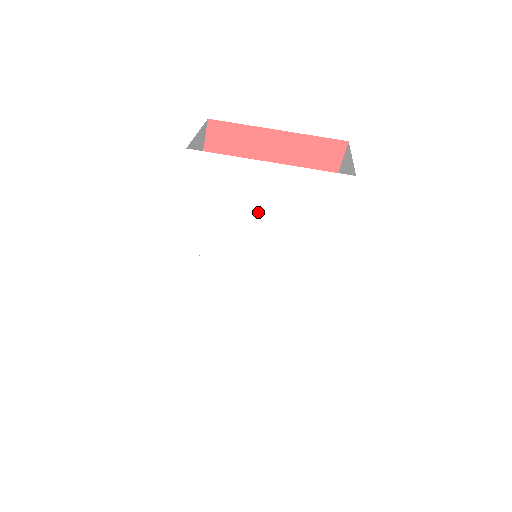
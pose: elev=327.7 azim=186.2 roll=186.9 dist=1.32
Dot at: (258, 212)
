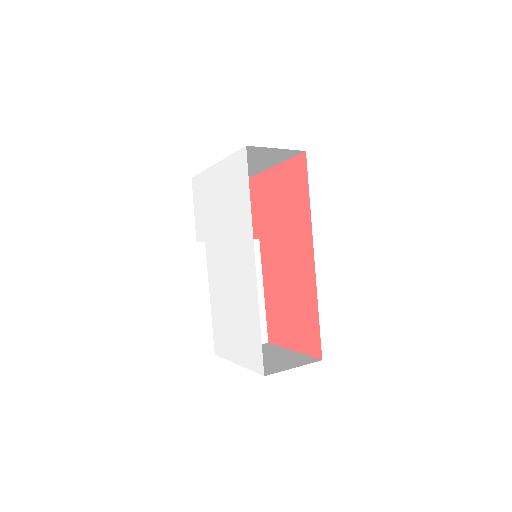
Dot at: (219, 201)
